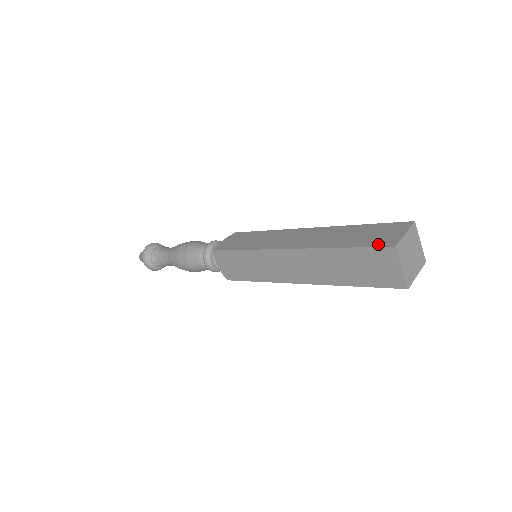
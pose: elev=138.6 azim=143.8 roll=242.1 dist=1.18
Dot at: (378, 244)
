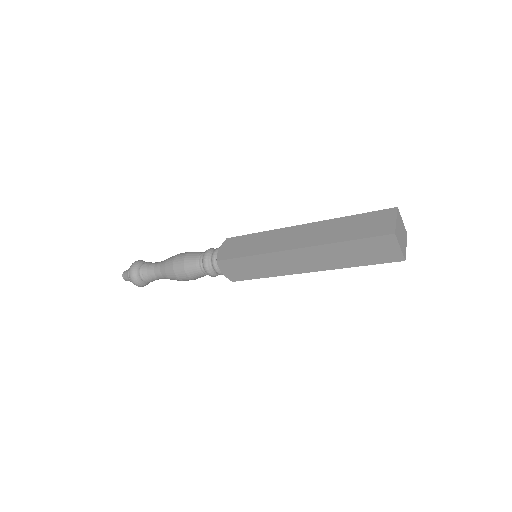
Dot at: (379, 233)
